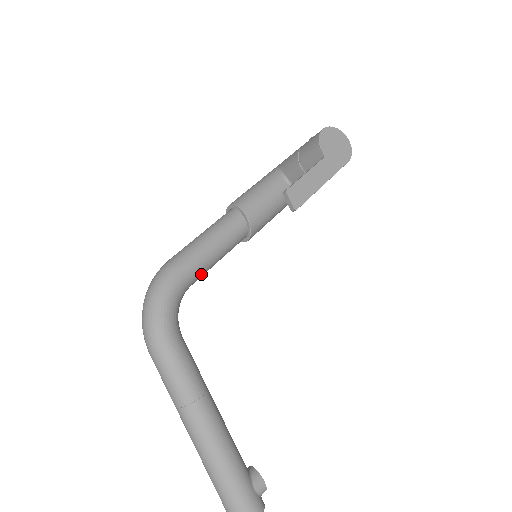
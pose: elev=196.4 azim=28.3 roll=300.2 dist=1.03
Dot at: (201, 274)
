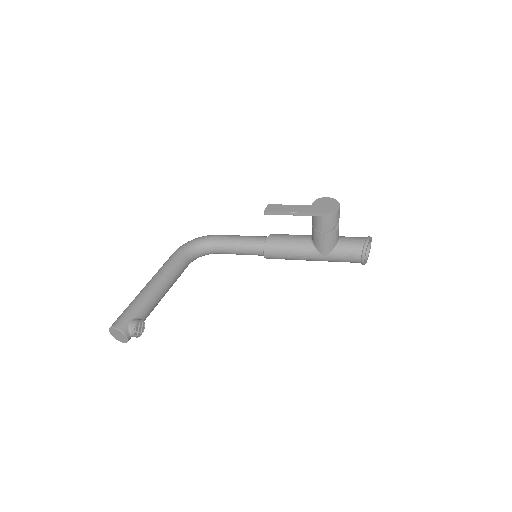
Dot at: (224, 246)
